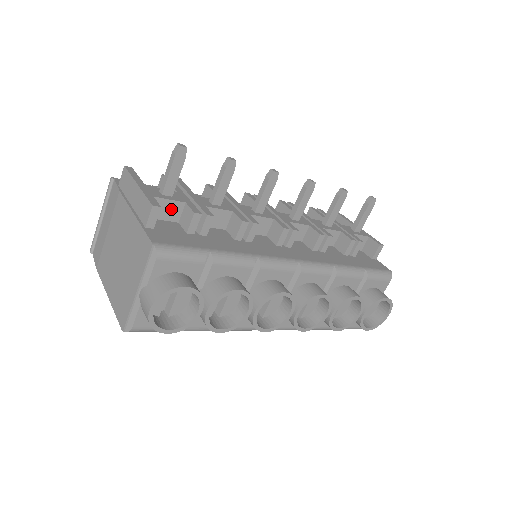
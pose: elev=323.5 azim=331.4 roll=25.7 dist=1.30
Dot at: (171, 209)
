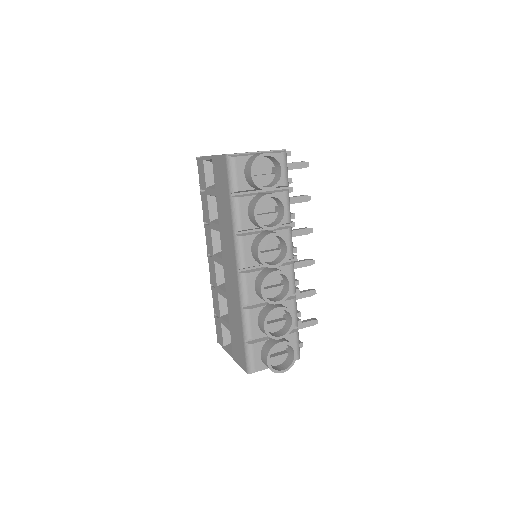
Dot at: occluded
